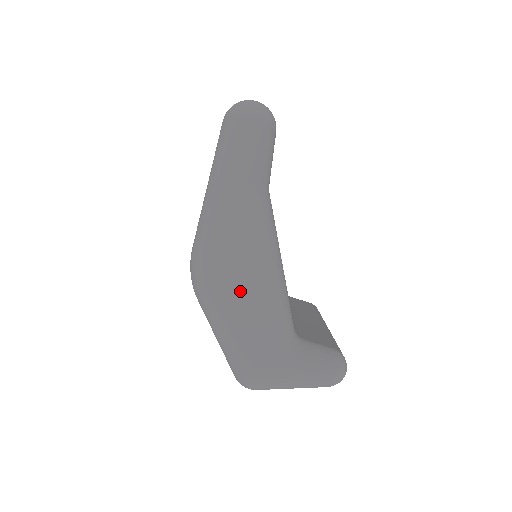
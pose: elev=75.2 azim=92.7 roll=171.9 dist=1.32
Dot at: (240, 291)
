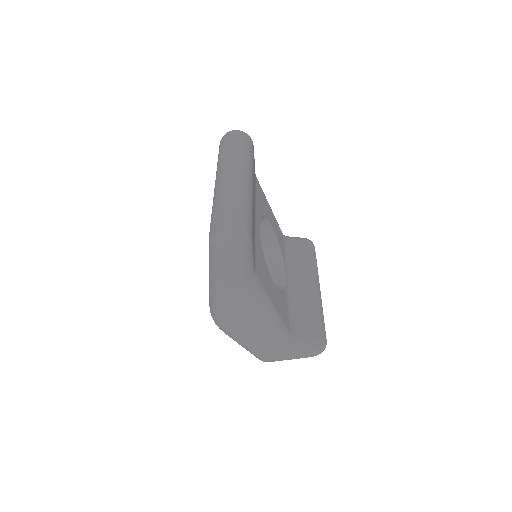
Dot at: (248, 330)
